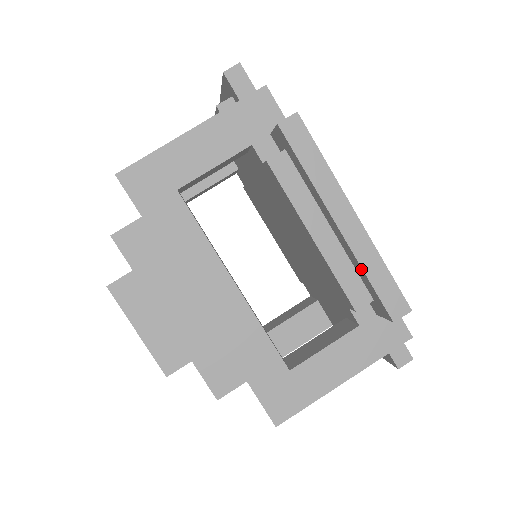
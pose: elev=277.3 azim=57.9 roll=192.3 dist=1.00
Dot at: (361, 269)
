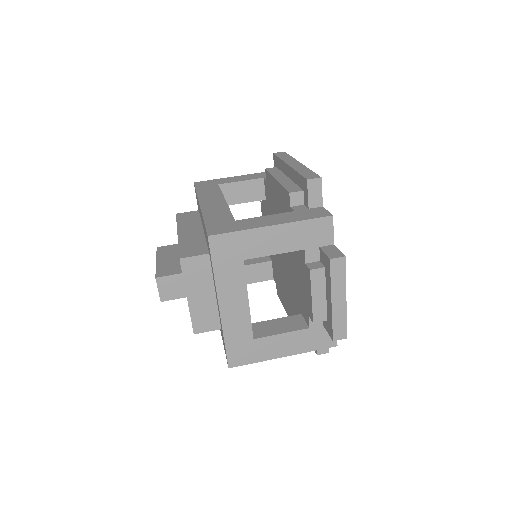
Dot at: (295, 173)
